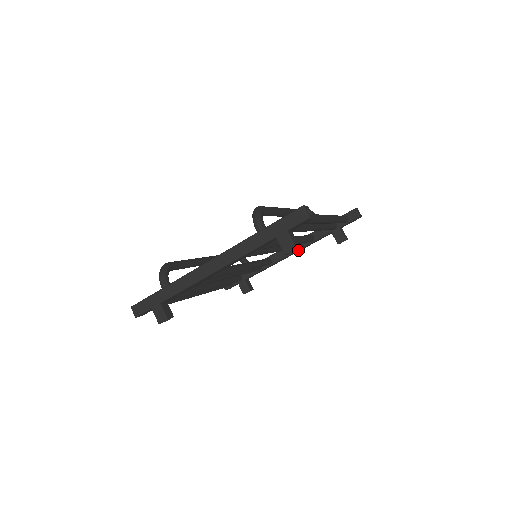
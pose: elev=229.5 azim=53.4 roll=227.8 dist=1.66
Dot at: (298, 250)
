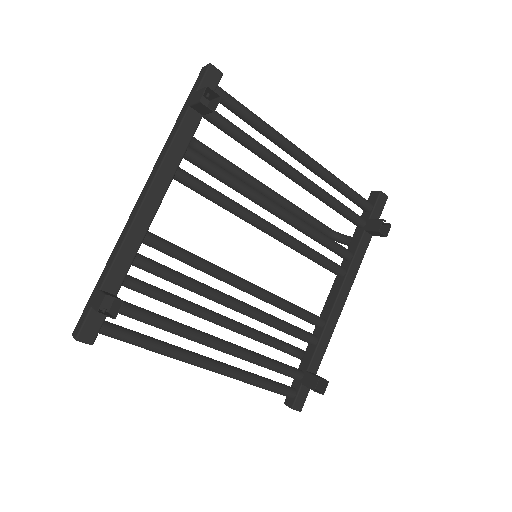
Dot at: (344, 280)
